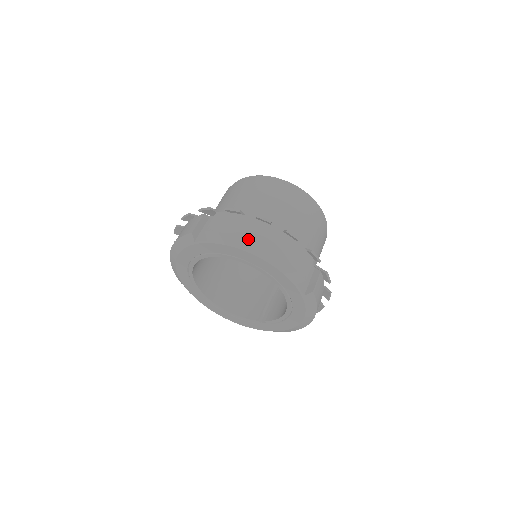
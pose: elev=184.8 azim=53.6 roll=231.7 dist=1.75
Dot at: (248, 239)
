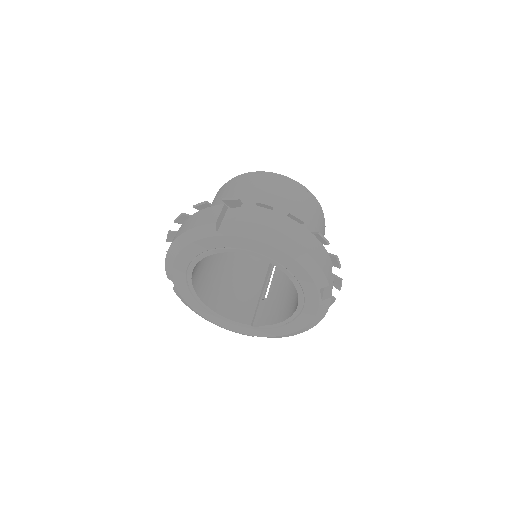
Dot at: (284, 237)
